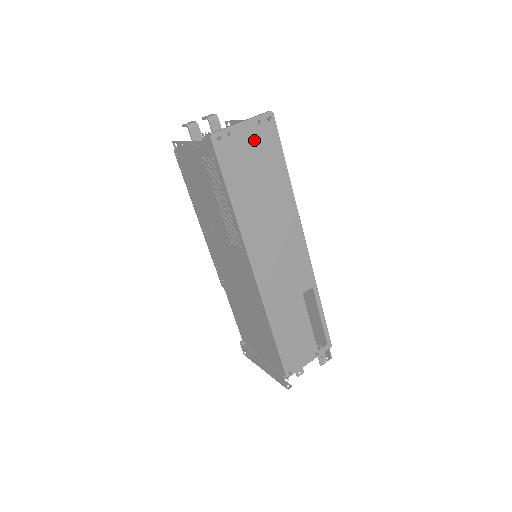
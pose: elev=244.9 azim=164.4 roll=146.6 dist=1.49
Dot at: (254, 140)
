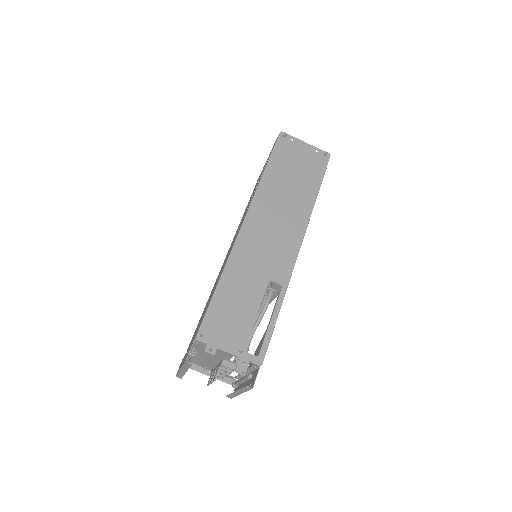
Dot at: (307, 156)
